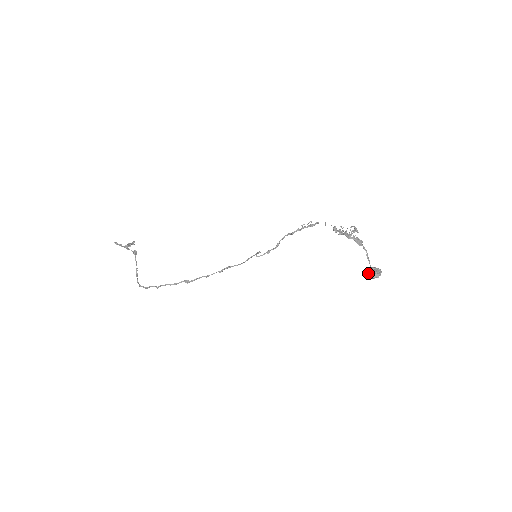
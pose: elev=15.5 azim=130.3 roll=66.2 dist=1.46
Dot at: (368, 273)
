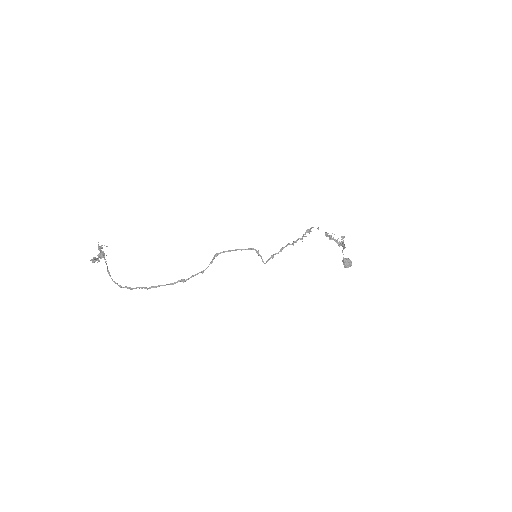
Dot at: (343, 264)
